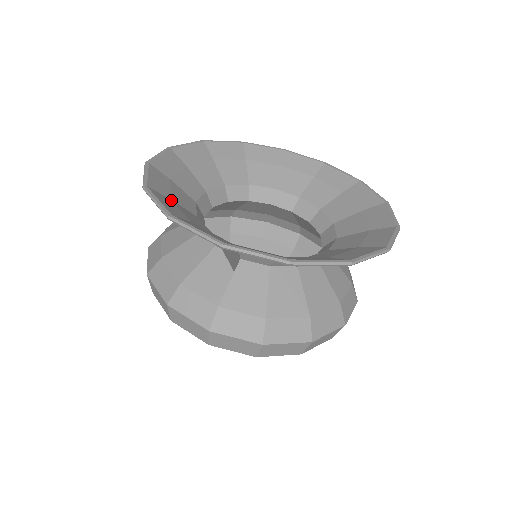
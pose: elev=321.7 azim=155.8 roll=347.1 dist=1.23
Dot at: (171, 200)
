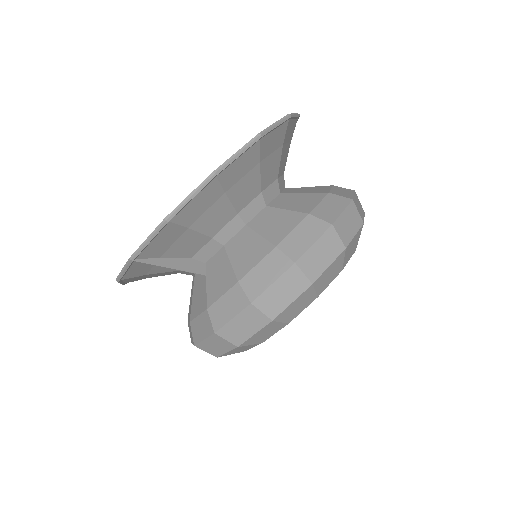
Dot at: occluded
